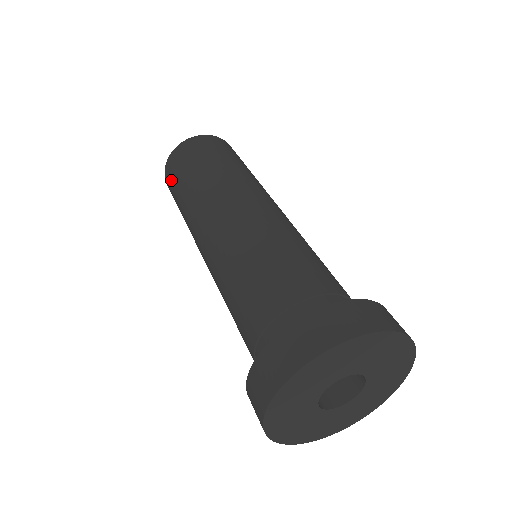
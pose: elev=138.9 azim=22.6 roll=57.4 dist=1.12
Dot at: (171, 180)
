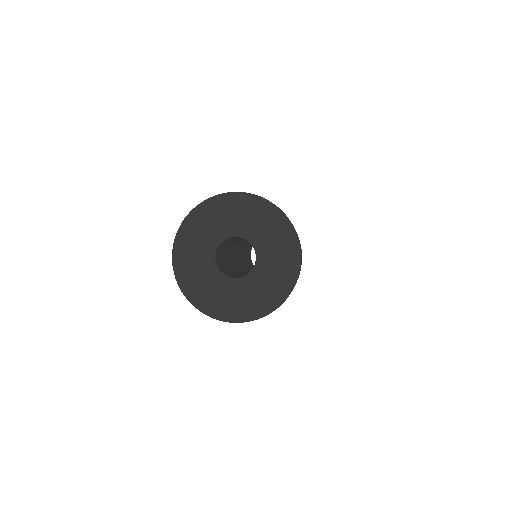
Dot at: occluded
